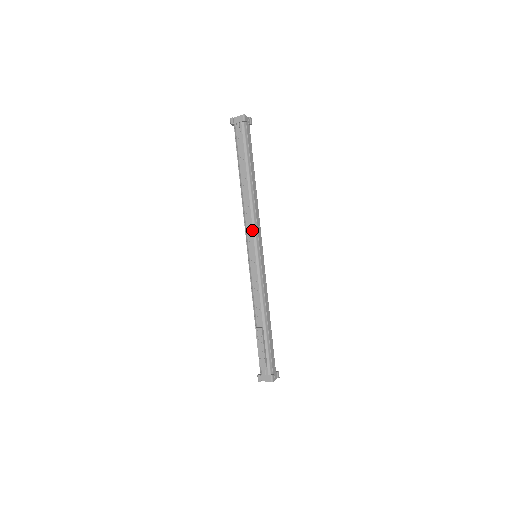
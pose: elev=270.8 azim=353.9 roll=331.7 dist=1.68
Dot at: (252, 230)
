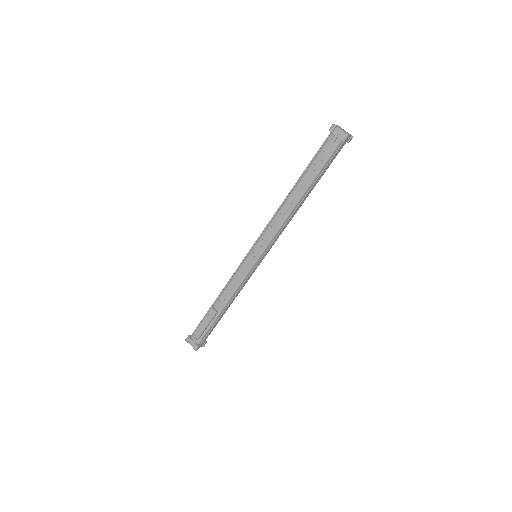
Dot at: (269, 238)
